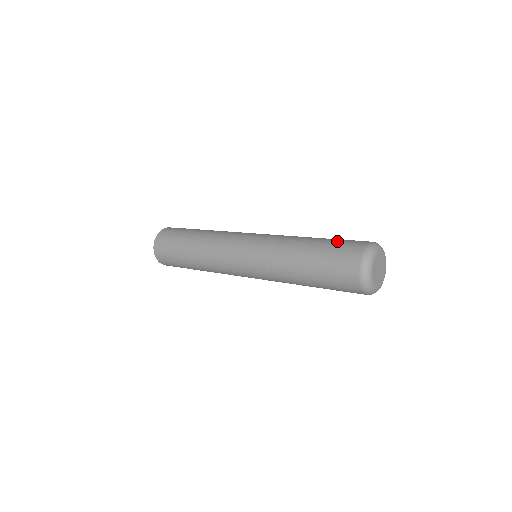
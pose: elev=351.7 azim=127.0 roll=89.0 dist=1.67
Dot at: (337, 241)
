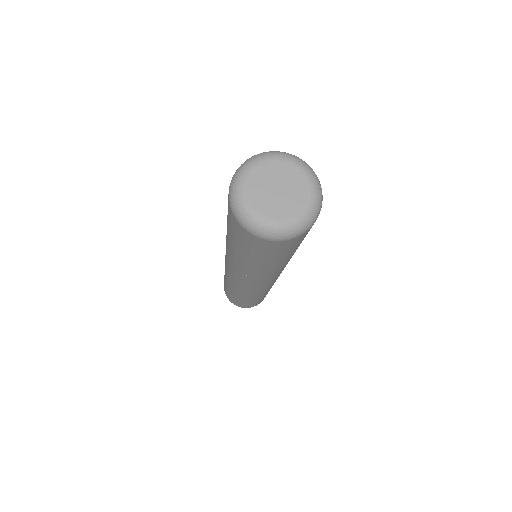
Dot at: occluded
